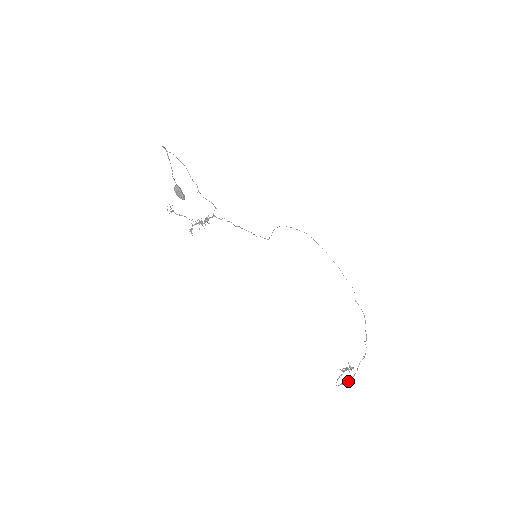
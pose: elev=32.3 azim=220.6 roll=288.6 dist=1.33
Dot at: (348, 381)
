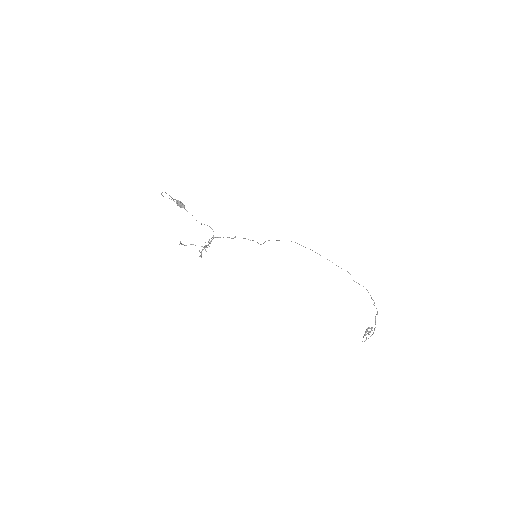
Dot at: (371, 335)
